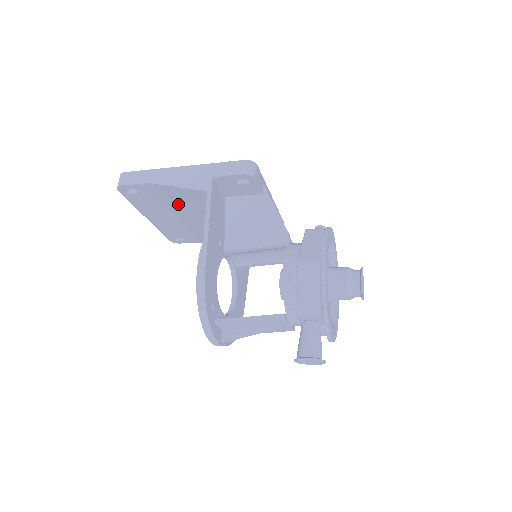
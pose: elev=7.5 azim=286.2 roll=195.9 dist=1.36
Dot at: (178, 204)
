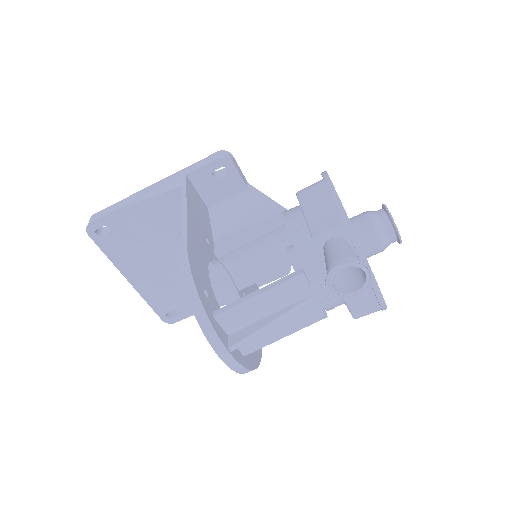
Dot at: (157, 236)
